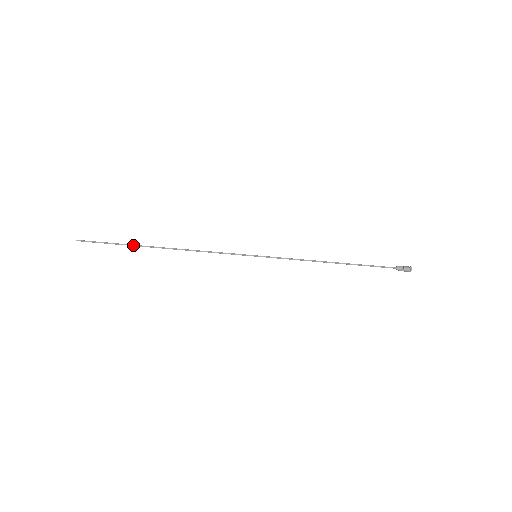
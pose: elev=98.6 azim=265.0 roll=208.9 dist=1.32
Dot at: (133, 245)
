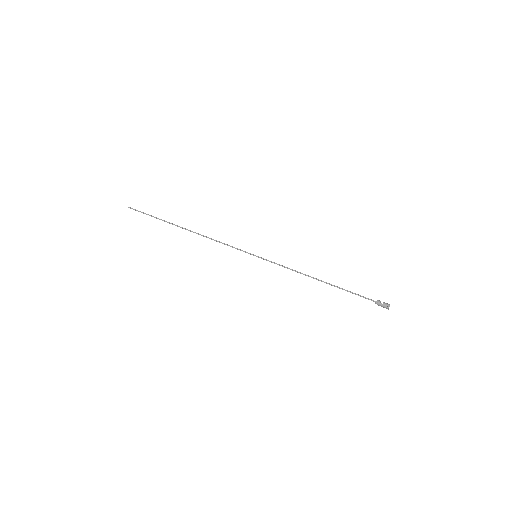
Dot at: (166, 221)
